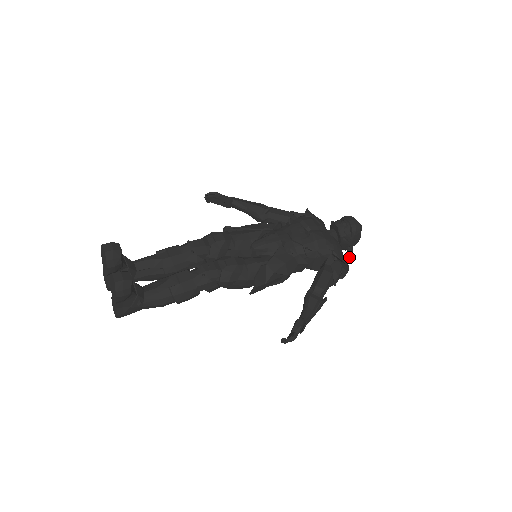
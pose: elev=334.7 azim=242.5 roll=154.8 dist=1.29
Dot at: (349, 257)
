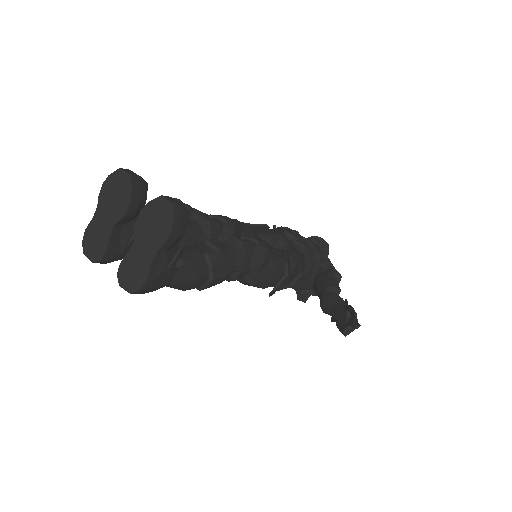
Dot at: occluded
